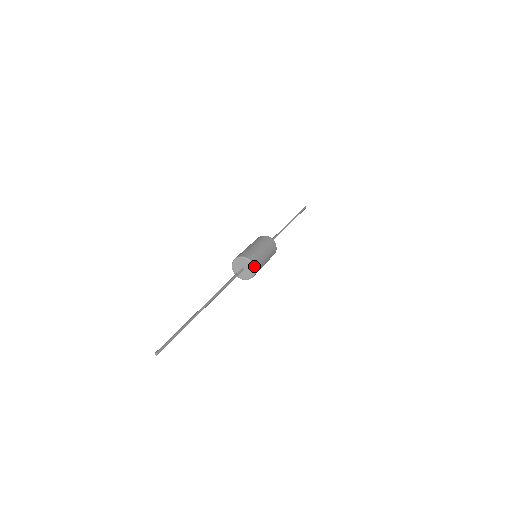
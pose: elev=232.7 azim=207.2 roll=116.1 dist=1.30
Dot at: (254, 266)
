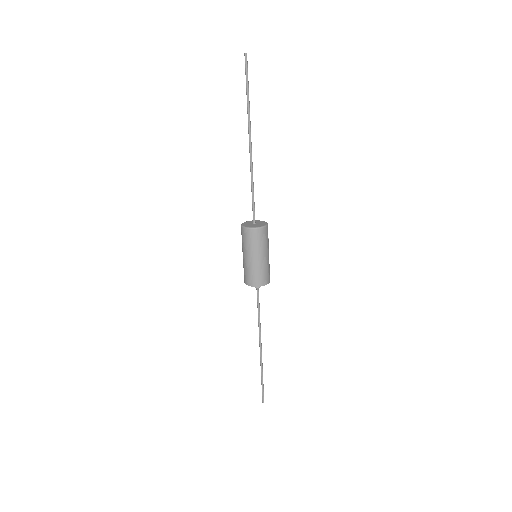
Dot at: (265, 226)
